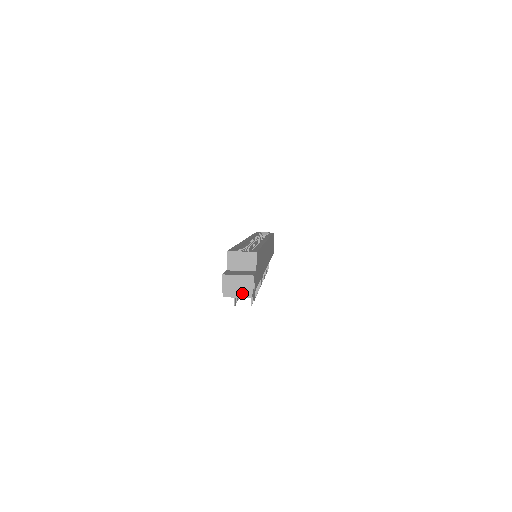
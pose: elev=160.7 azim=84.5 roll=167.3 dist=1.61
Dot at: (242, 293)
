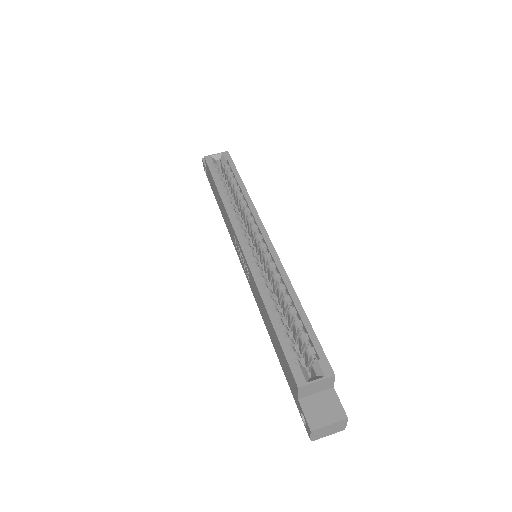
Dot at: (333, 432)
